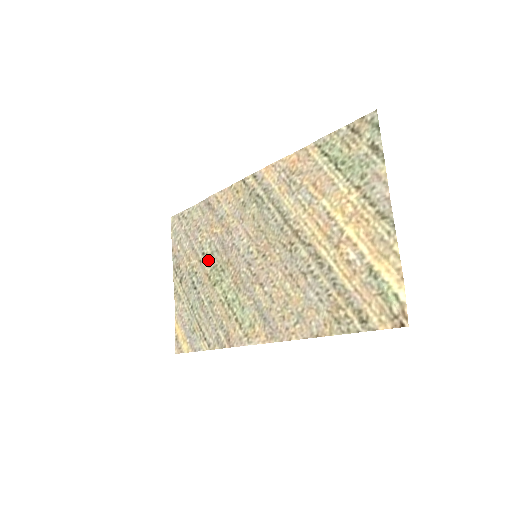
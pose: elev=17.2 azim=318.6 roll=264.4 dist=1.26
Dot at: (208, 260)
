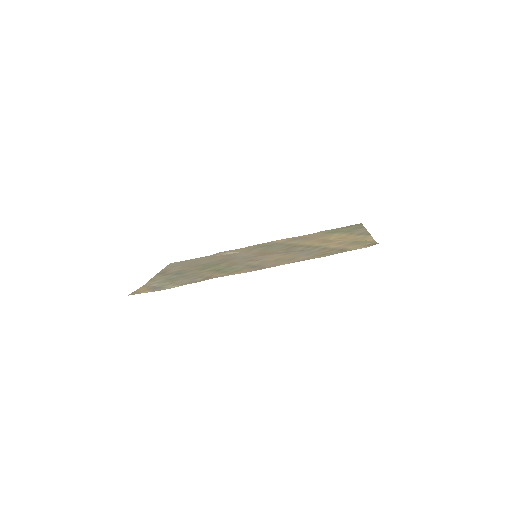
Dot at: (203, 265)
